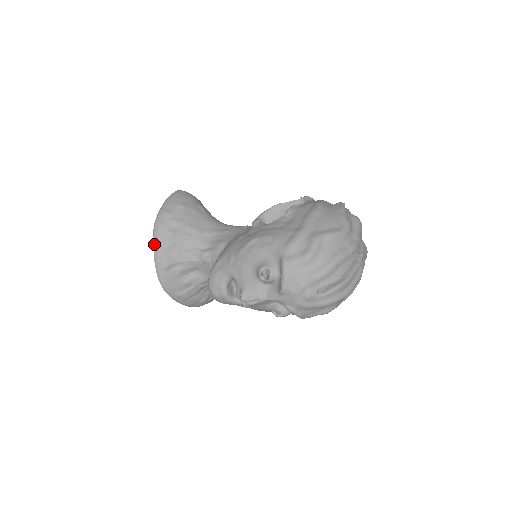
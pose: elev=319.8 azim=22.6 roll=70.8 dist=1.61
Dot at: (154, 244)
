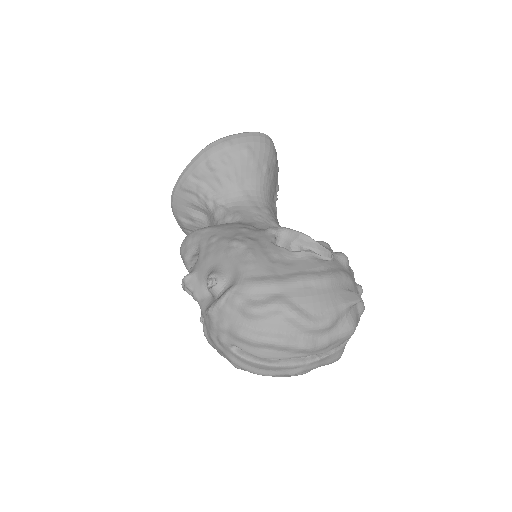
Dot at: (193, 160)
